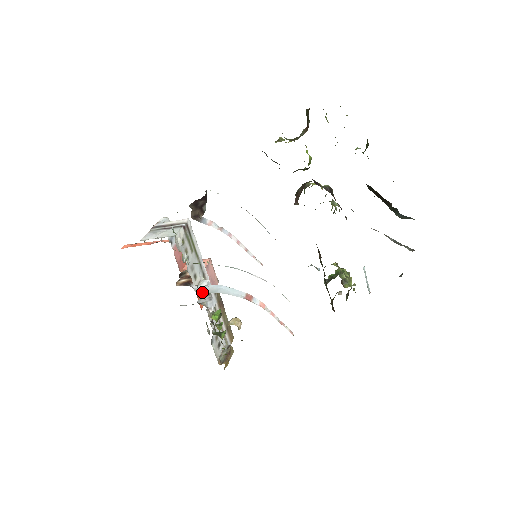
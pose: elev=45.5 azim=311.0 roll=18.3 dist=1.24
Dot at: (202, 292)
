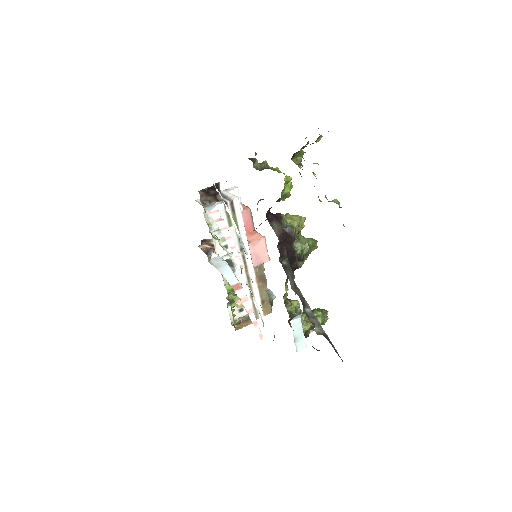
Dot at: (211, 262)
